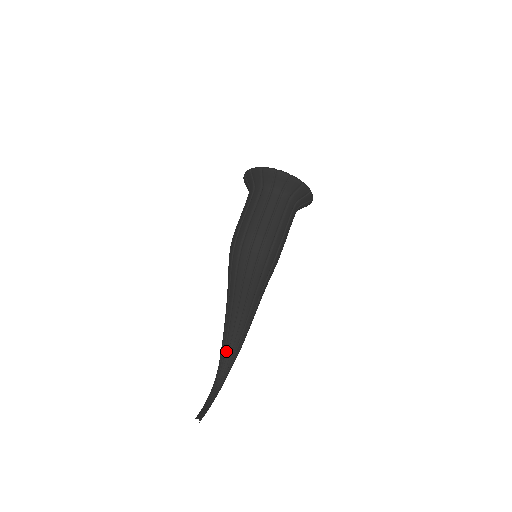
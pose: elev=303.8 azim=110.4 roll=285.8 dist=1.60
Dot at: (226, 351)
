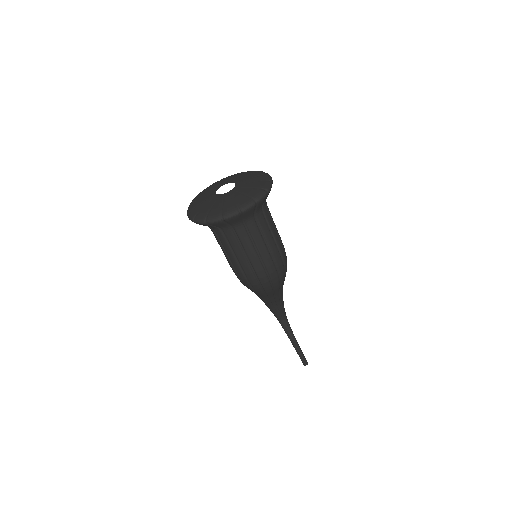
Dot at: (277, 310)
